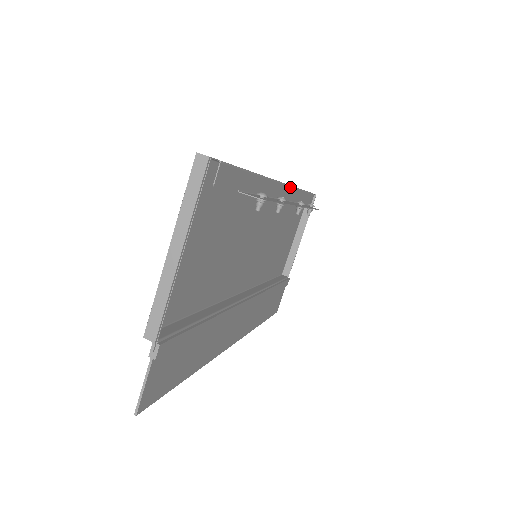
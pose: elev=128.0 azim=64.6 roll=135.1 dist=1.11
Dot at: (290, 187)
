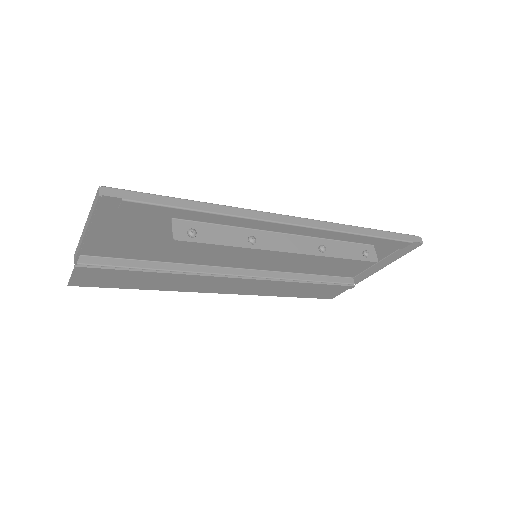
Dot at: (317, 229)
